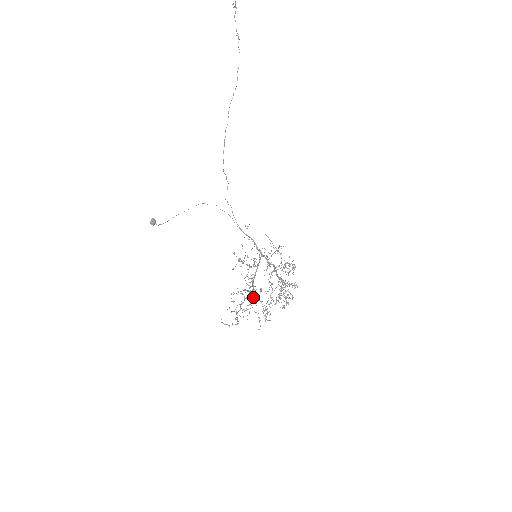
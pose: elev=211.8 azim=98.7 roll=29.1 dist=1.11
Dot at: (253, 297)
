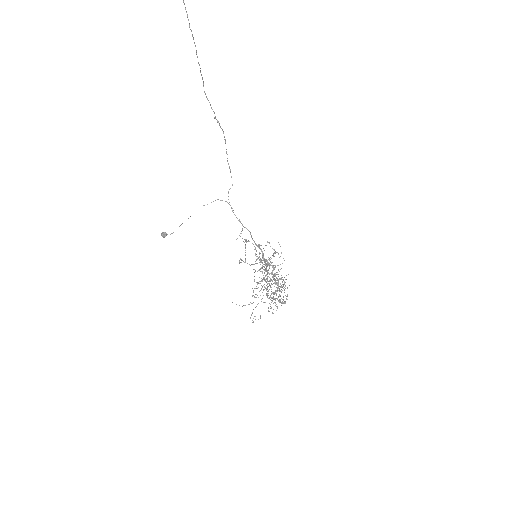
Dot at: occluded
